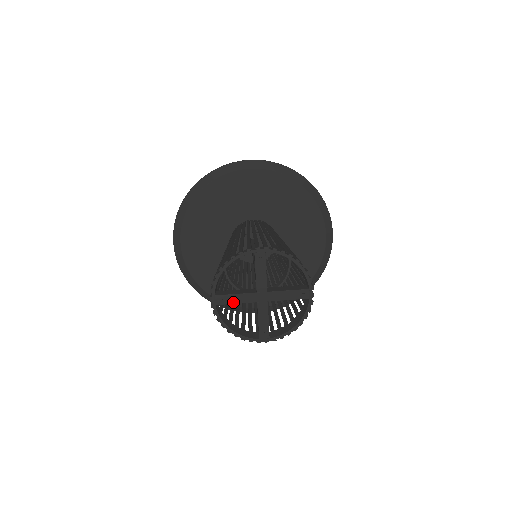
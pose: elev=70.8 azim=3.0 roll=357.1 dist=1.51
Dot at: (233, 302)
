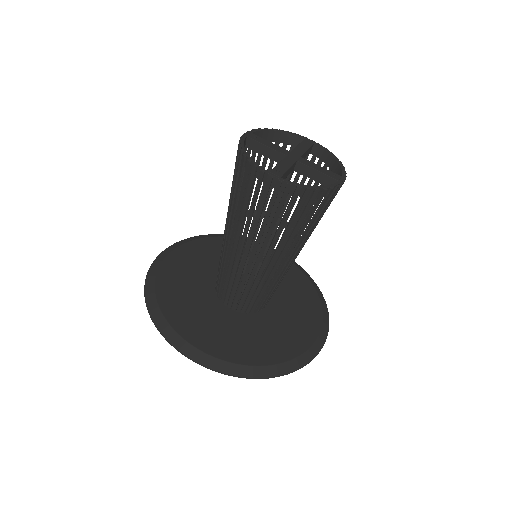
Dot at: (286, 169)
